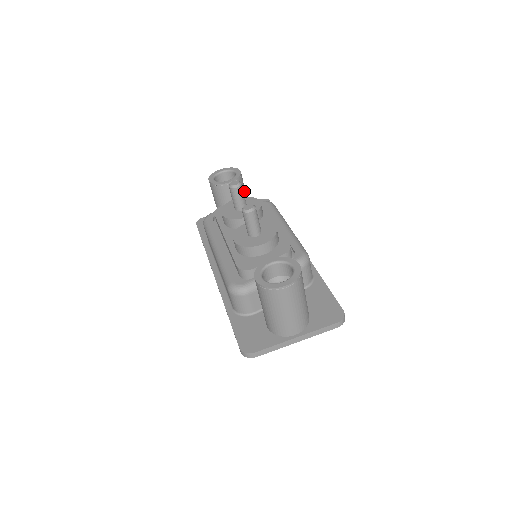
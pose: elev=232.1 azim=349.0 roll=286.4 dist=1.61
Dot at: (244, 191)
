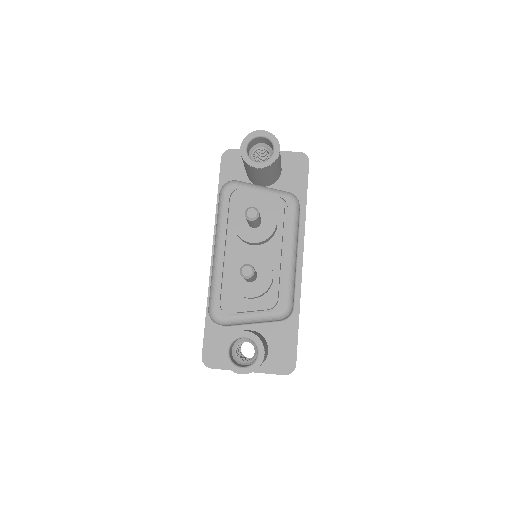
Dot at: (277, 167)
